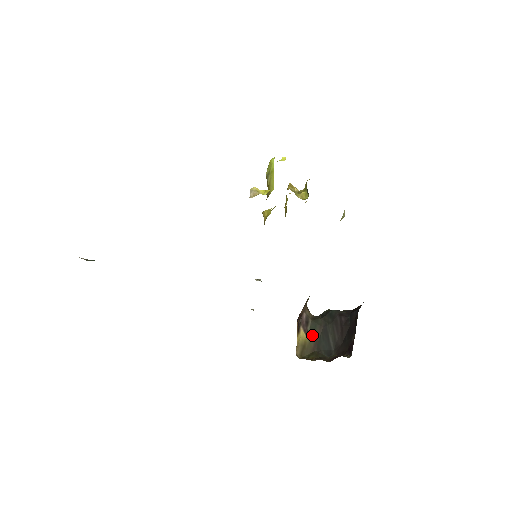
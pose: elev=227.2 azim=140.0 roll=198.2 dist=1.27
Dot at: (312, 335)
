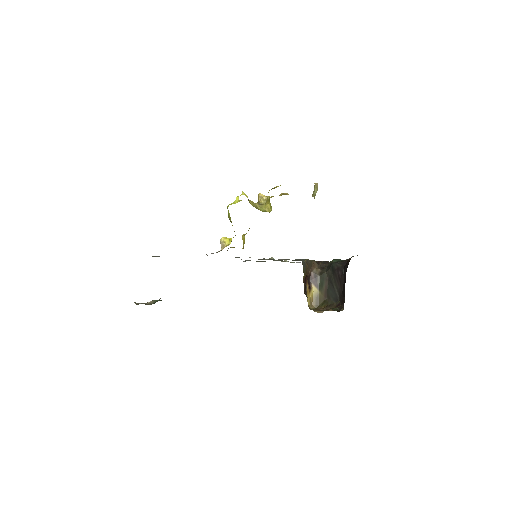
Dot at: (322, 287)
